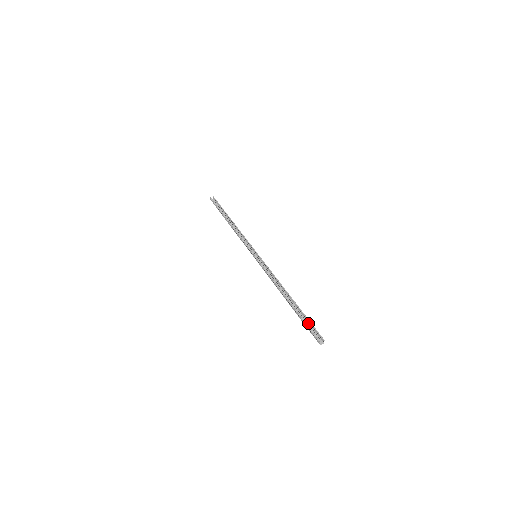
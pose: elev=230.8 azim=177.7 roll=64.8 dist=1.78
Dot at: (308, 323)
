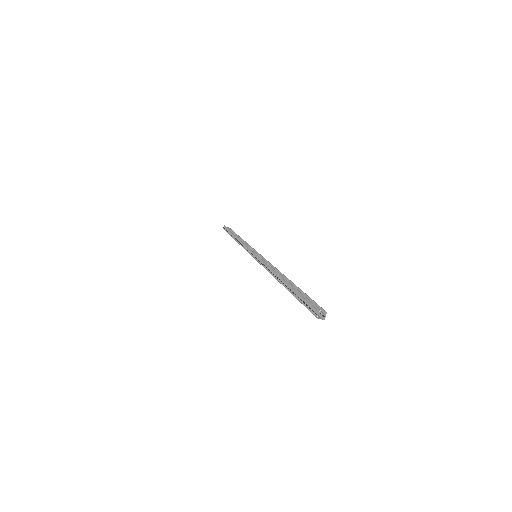
Dot at: occluded
